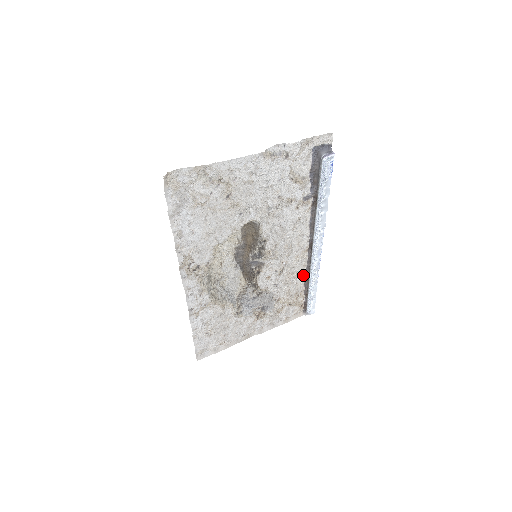
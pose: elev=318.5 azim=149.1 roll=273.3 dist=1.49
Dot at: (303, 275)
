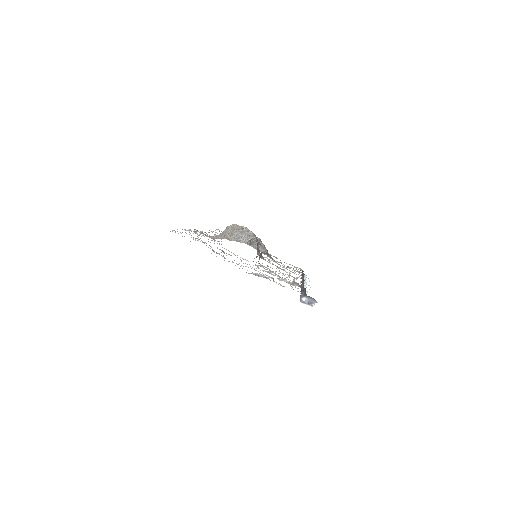
Dot at: (299, 273)
